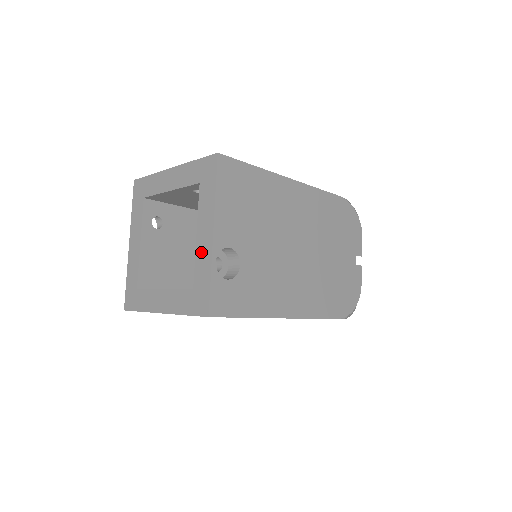
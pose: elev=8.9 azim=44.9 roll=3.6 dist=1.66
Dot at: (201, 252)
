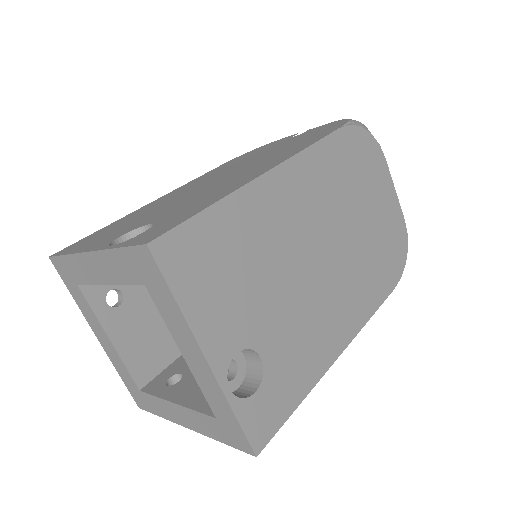
Dot at: (167, 408)
